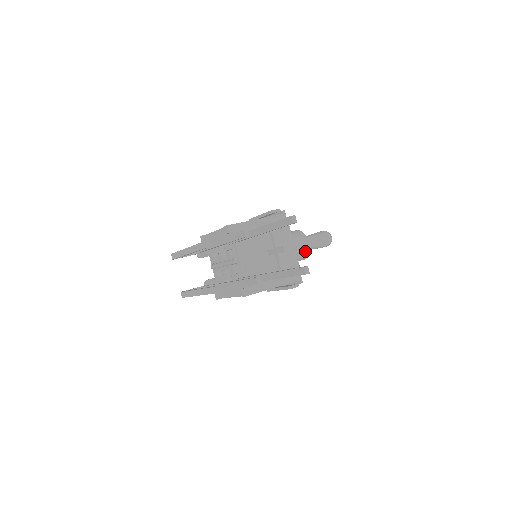
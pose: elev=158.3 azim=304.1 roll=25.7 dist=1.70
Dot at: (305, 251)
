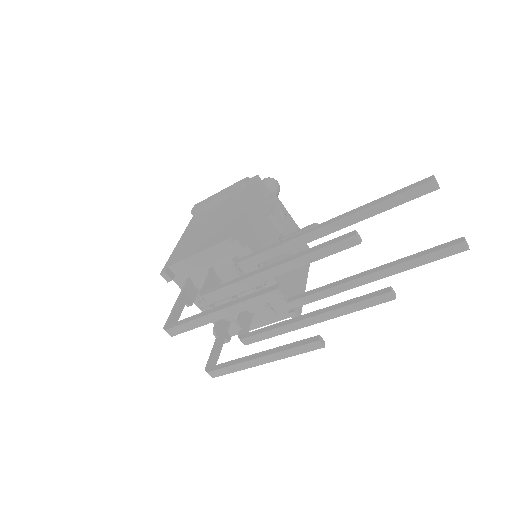
Dot at: occluded
